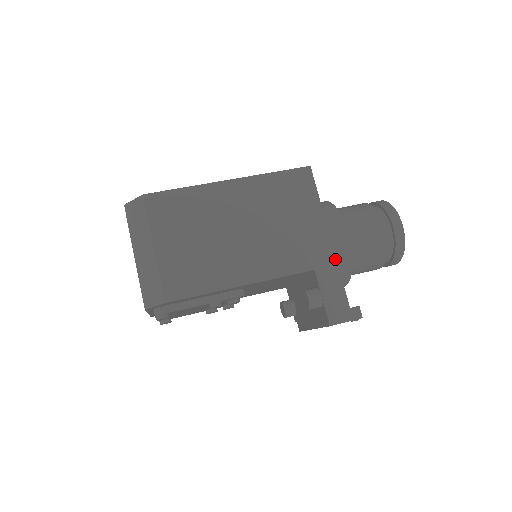
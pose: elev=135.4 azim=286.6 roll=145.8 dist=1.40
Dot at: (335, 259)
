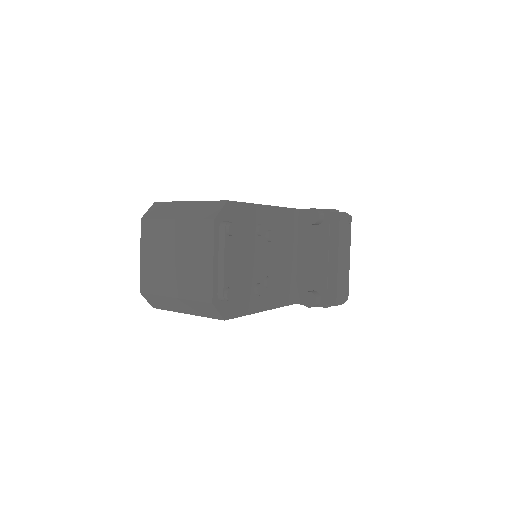
Dot at: occluded
